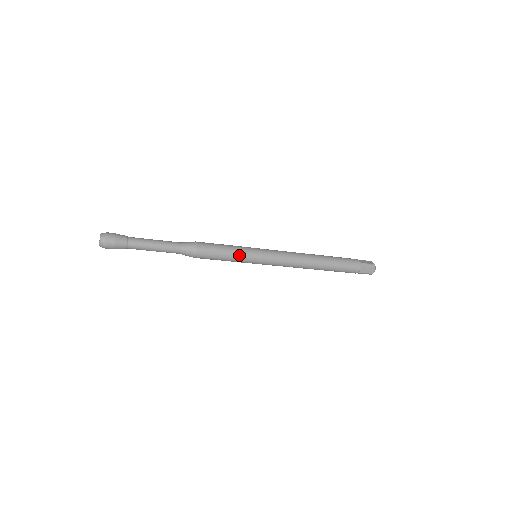
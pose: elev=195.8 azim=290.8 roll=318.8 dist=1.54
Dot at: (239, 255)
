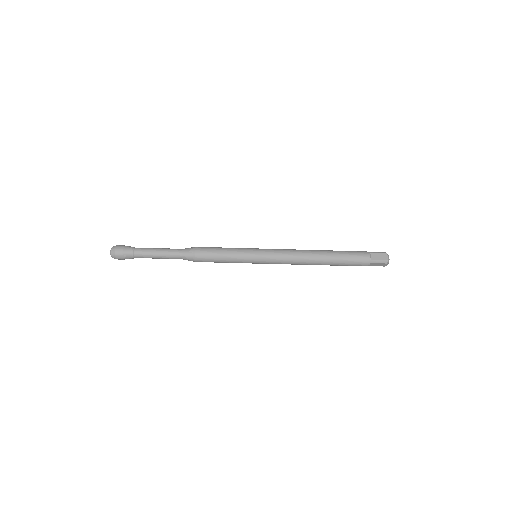
Dot at: (237, 250)
